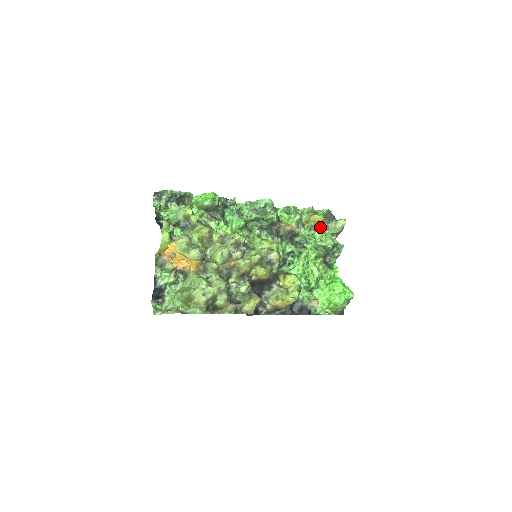
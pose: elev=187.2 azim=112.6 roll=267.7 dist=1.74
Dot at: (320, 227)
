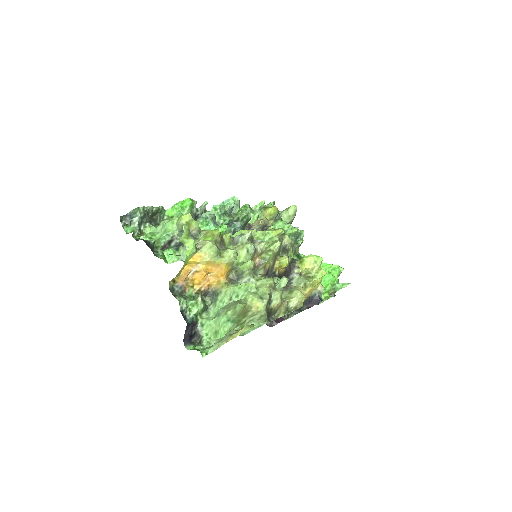
Dot at: (276, 220)
